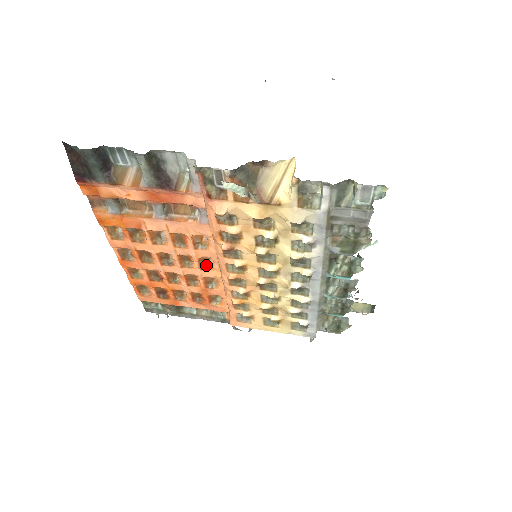
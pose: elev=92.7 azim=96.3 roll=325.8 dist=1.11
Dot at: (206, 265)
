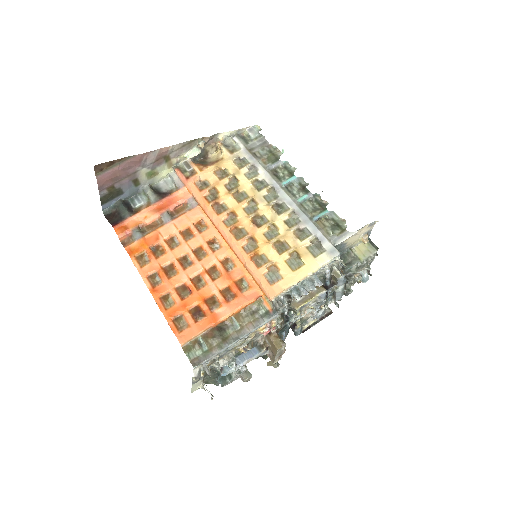
Dot at: (214, 243)
